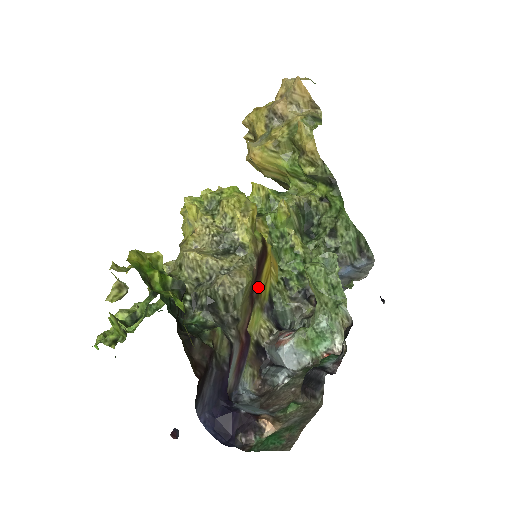
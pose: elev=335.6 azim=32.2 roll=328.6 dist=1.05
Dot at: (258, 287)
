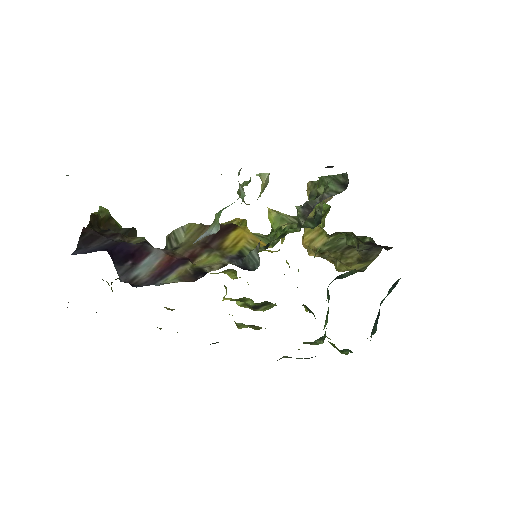
Dot at: (220, 243)
